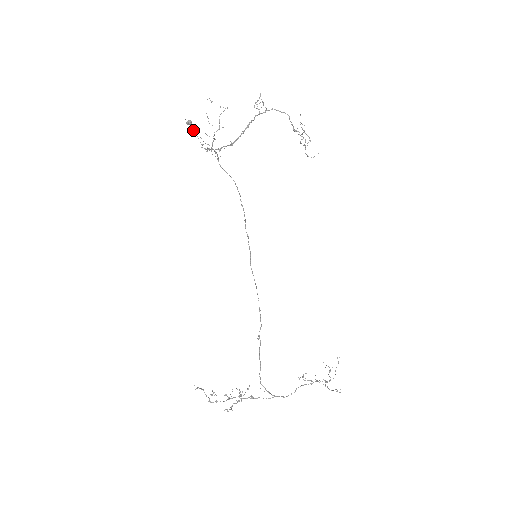
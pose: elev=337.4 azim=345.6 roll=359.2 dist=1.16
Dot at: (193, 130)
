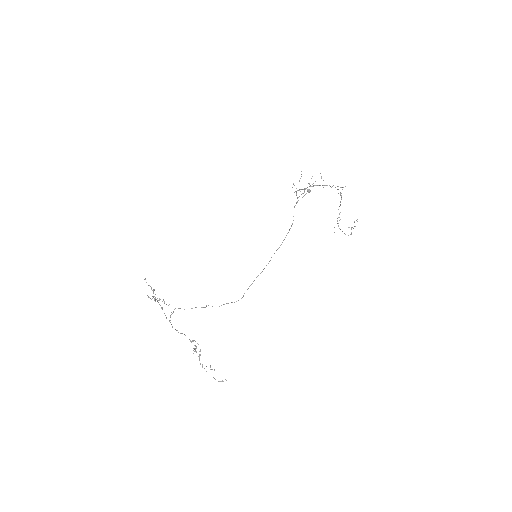
Dot at: (306, 193)
